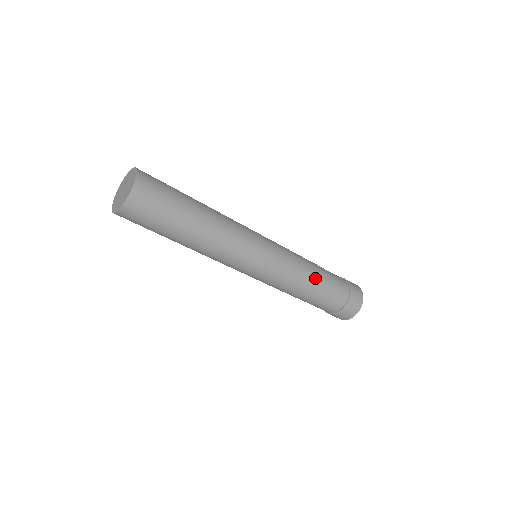
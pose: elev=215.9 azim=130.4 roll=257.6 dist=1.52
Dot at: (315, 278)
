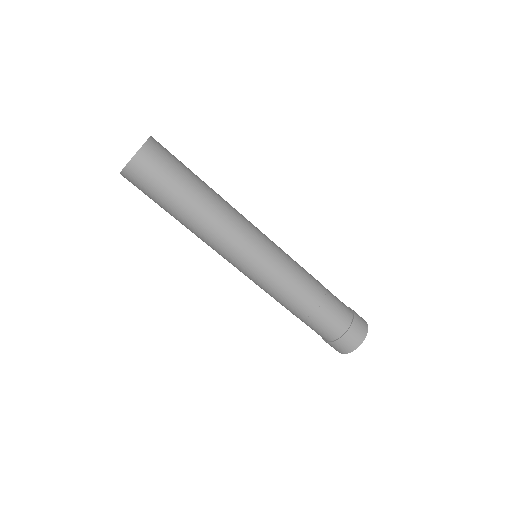
Dot at: (317, 287)
